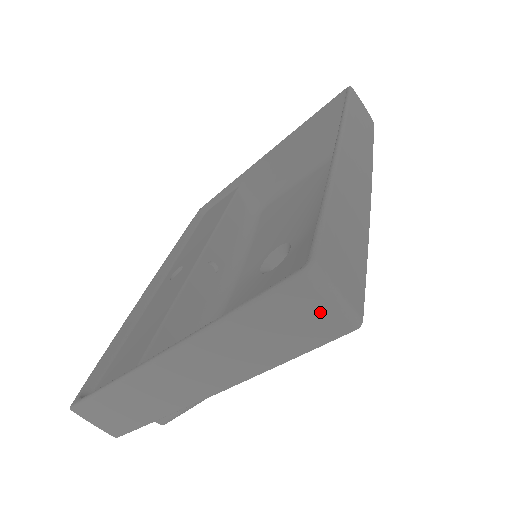
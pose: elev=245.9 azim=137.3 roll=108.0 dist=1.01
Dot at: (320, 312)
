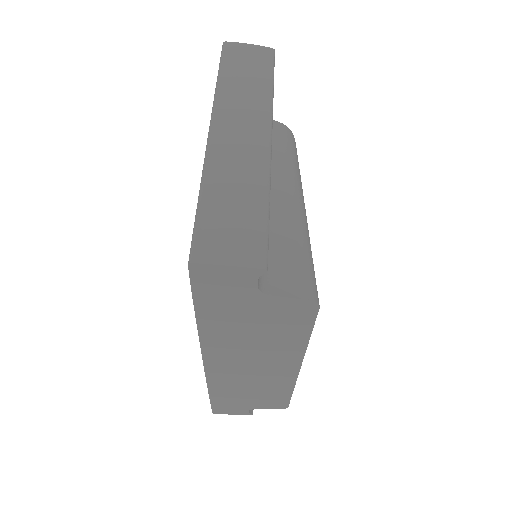
Dot at: (250, 50)
